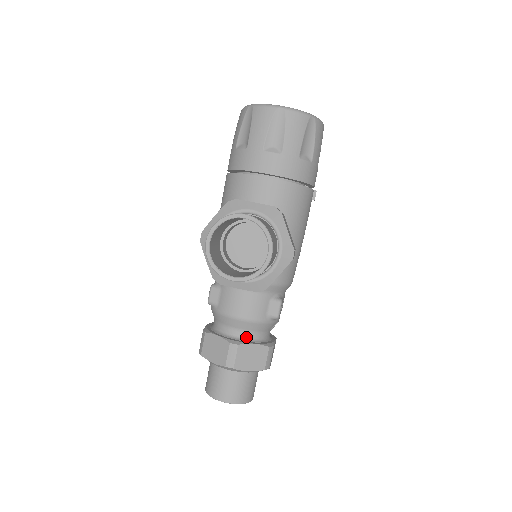
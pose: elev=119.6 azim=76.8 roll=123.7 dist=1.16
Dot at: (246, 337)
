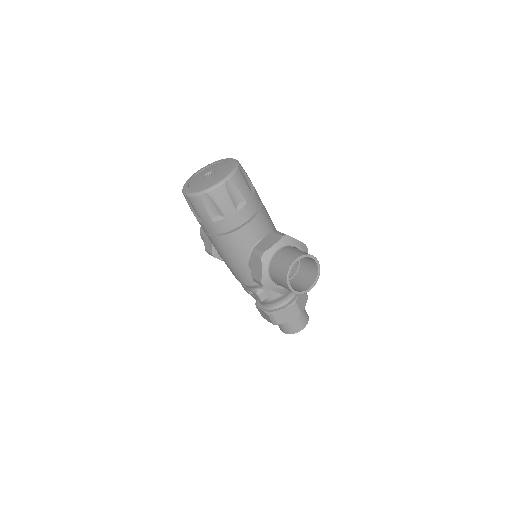
Dot at: (292, 295)
